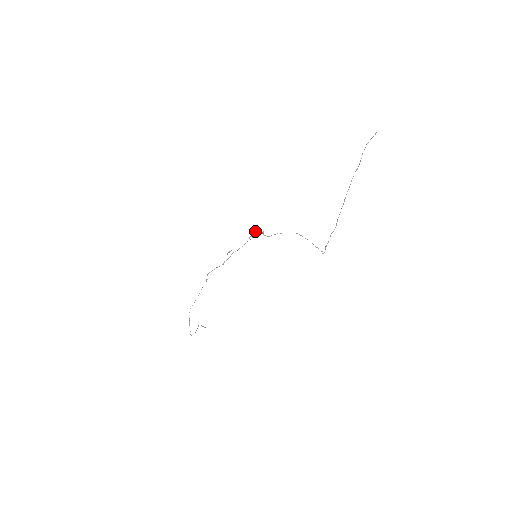
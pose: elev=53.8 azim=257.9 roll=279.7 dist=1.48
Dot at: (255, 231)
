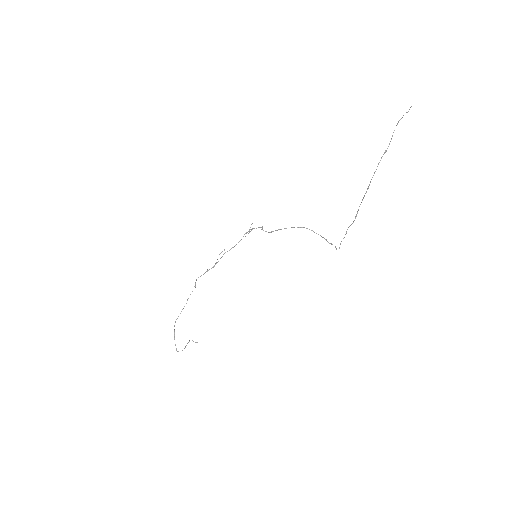
Dot at: occluded
